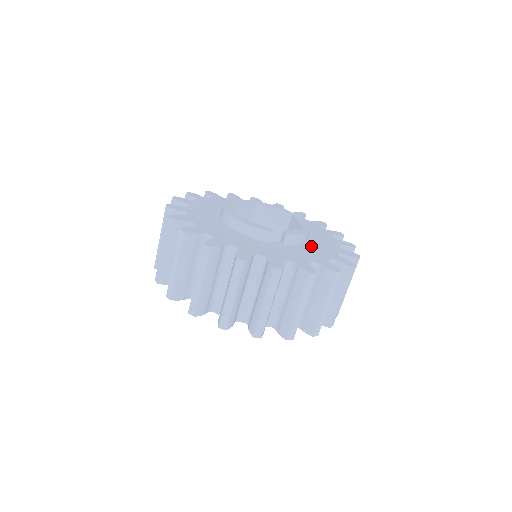
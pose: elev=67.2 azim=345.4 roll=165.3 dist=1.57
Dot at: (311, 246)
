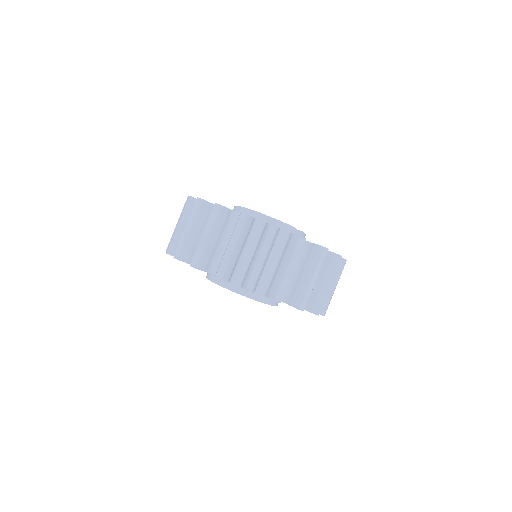
Dot at: occluded
